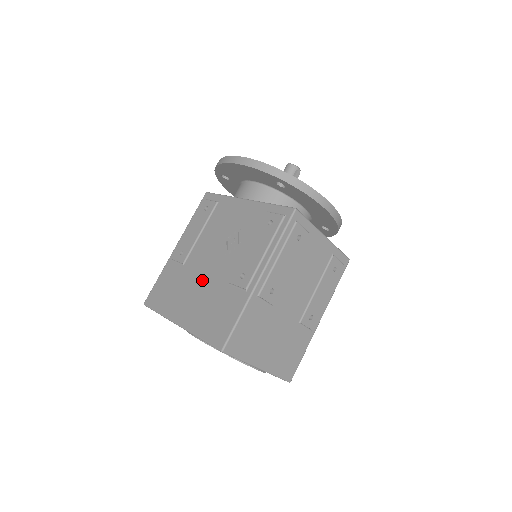
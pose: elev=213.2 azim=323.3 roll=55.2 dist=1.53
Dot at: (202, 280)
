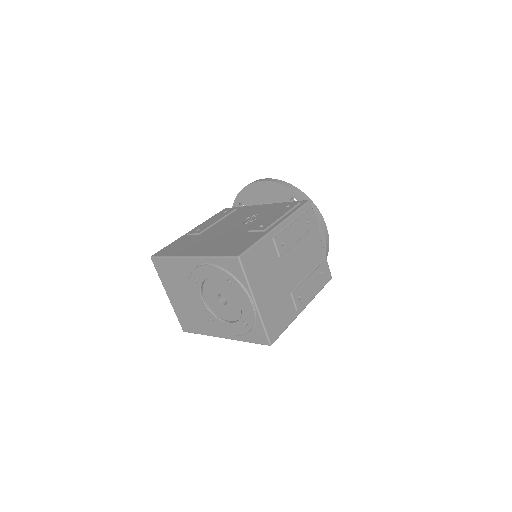
Dot at: (219, 236)
